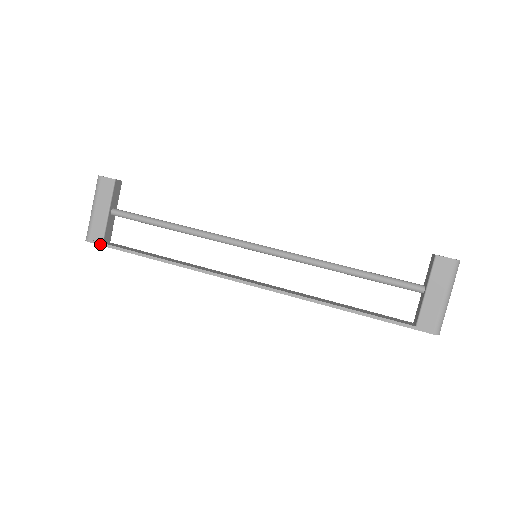
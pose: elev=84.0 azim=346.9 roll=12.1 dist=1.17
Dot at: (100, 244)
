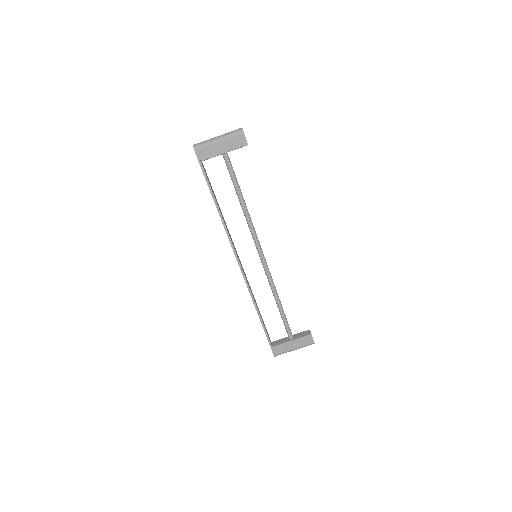
Dot at: (199, 161)
